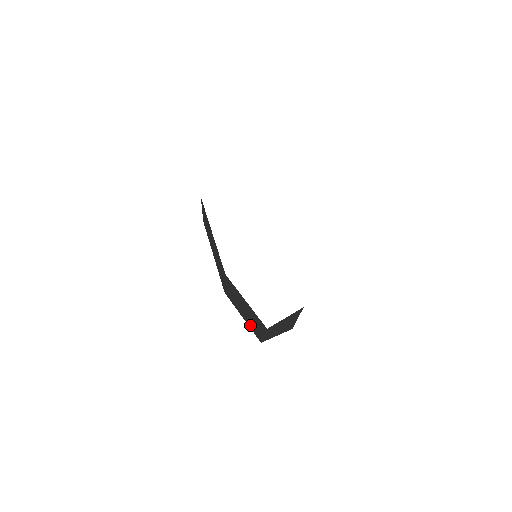
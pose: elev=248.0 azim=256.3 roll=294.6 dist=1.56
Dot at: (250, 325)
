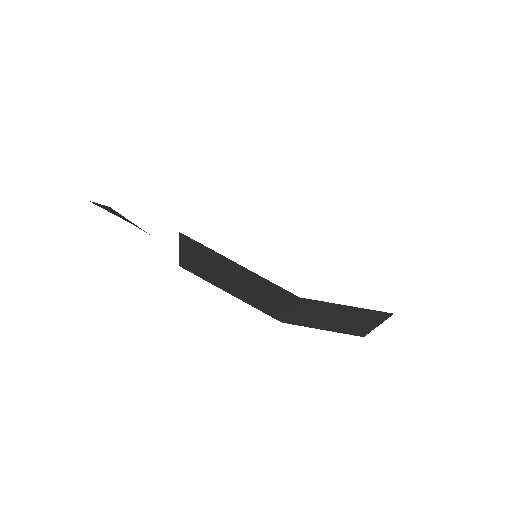
Dot at: (343, 330)
